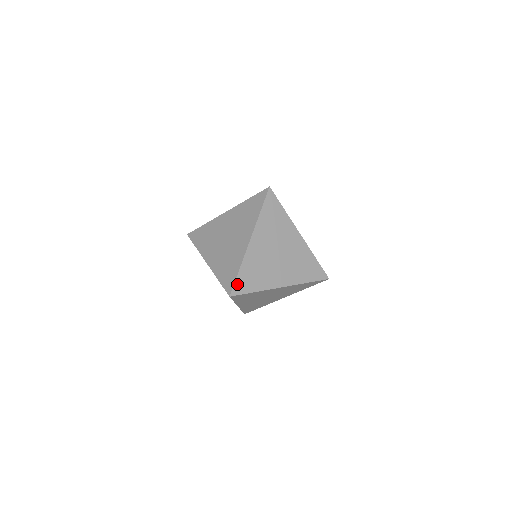
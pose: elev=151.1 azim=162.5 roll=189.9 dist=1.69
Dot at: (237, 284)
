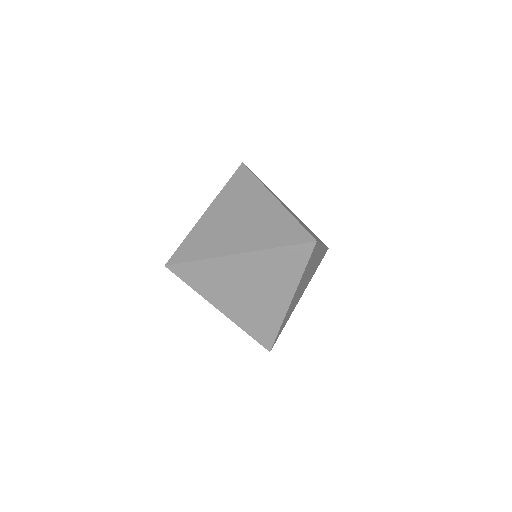
Dot at: (178, 253)
